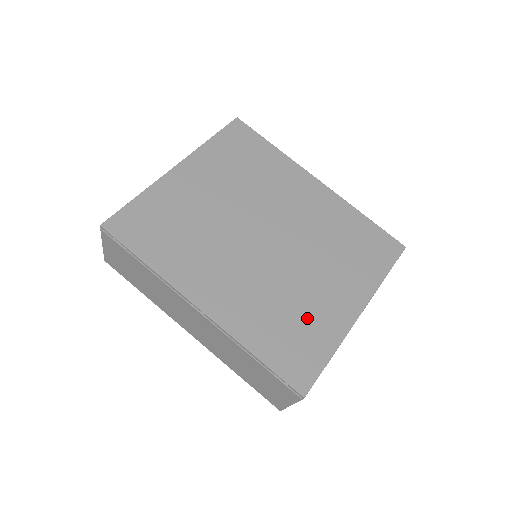
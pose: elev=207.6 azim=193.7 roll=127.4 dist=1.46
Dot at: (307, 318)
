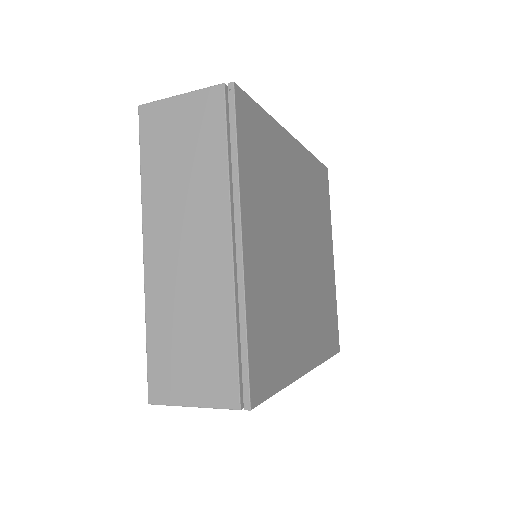
Dot at: (328, 297)
